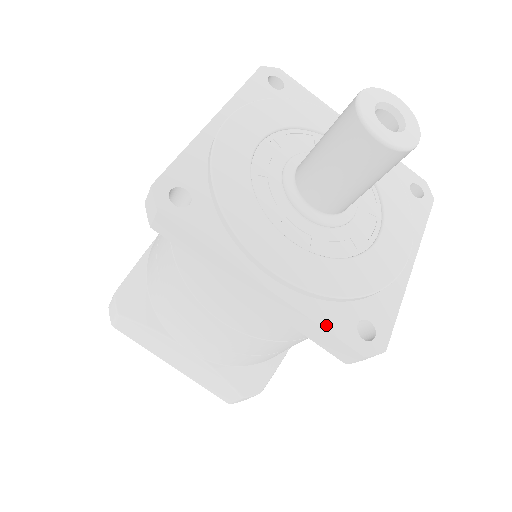
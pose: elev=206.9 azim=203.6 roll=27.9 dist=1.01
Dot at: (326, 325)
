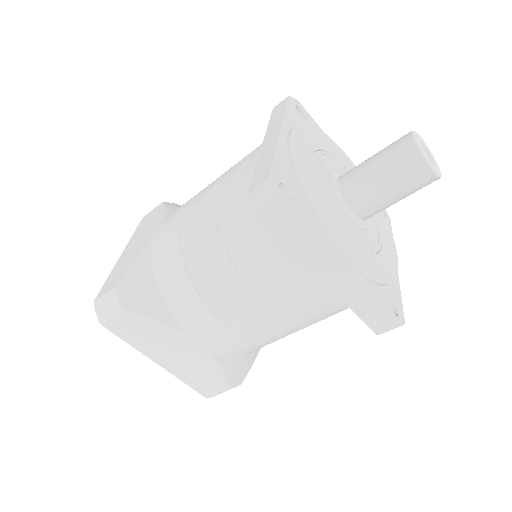
Dot at: (378, 302)
